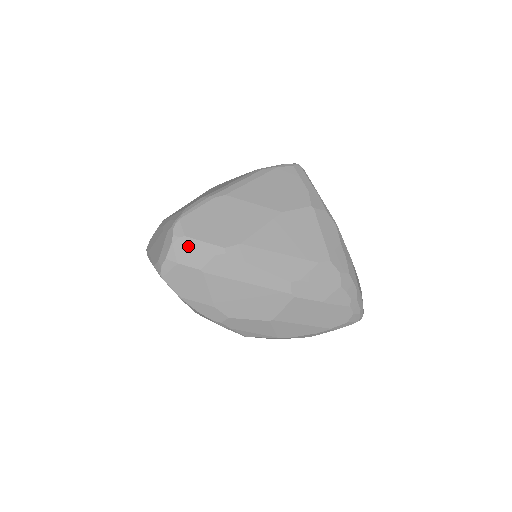
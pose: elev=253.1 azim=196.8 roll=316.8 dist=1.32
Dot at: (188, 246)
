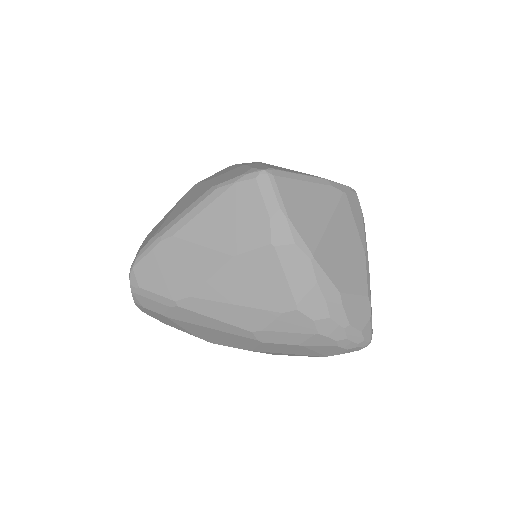
Dot at: (145, 296)
